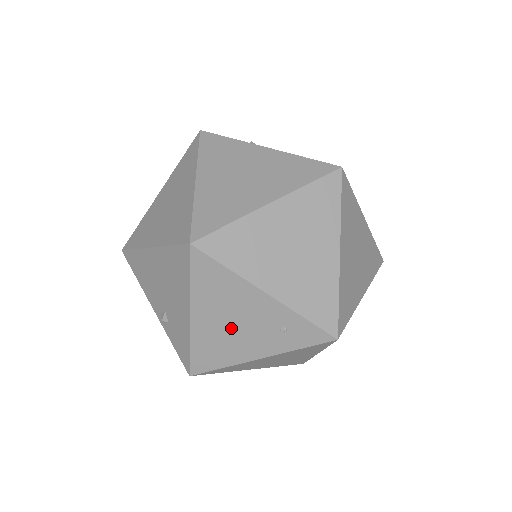
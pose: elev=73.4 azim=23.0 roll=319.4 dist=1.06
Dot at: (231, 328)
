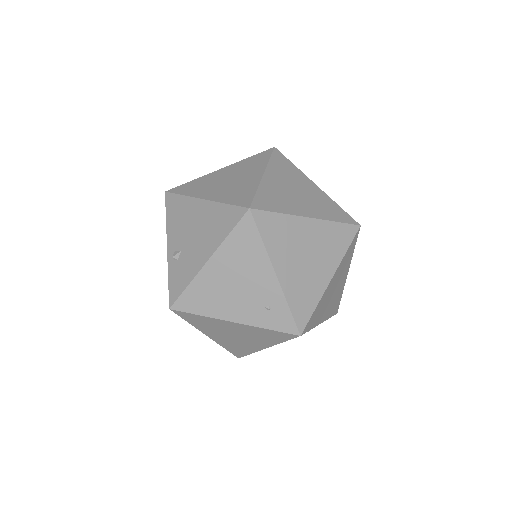
Dot at: (231, 287)
